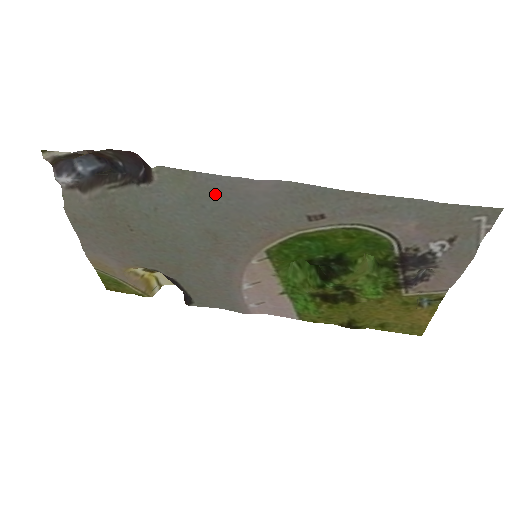
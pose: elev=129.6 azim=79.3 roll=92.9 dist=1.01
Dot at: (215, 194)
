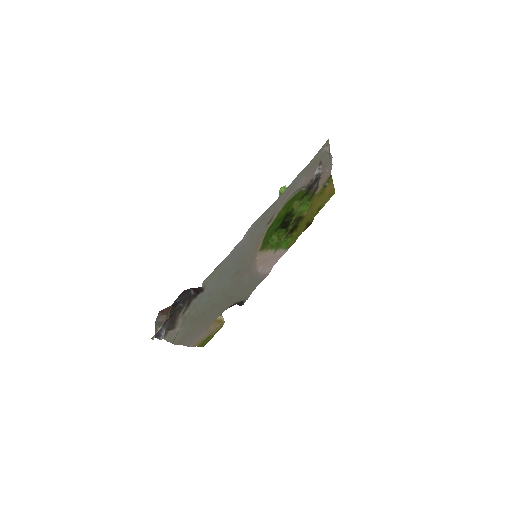
Dot at: (229, 262)
